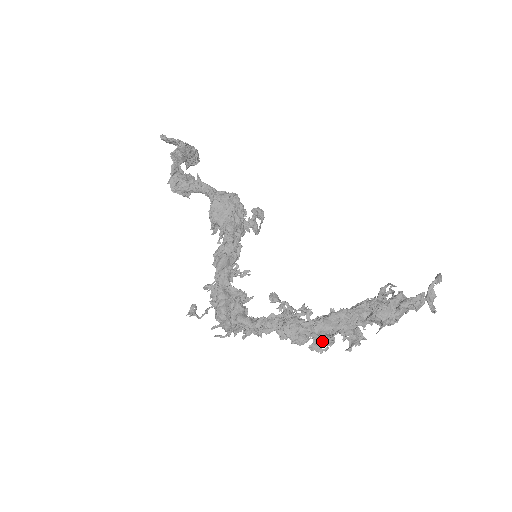
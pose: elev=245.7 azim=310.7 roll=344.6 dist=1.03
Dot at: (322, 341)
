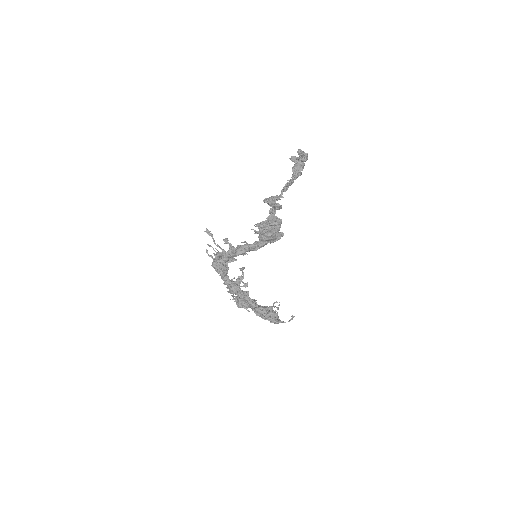
Dot at: (237, 303)
